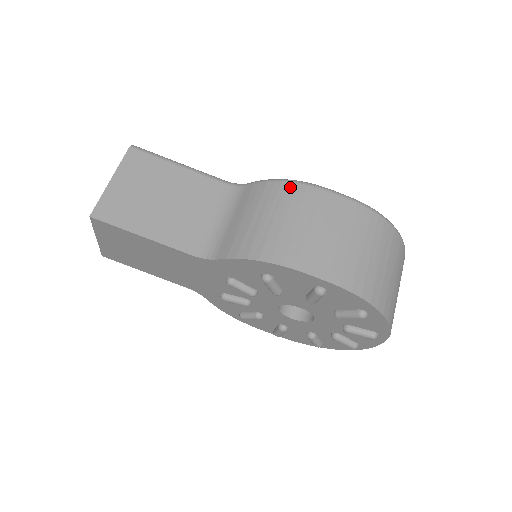
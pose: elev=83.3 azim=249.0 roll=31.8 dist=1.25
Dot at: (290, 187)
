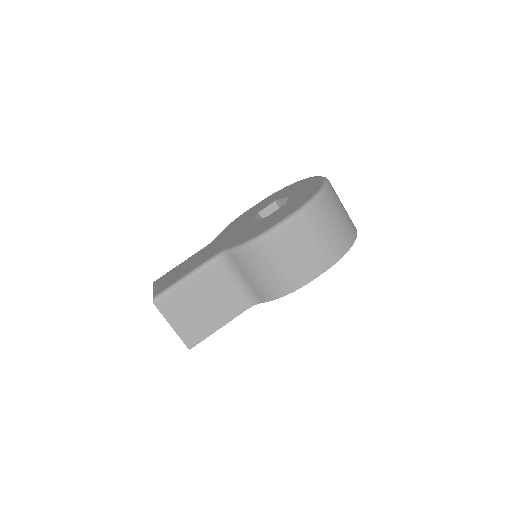
Dot at: (260, 246)
